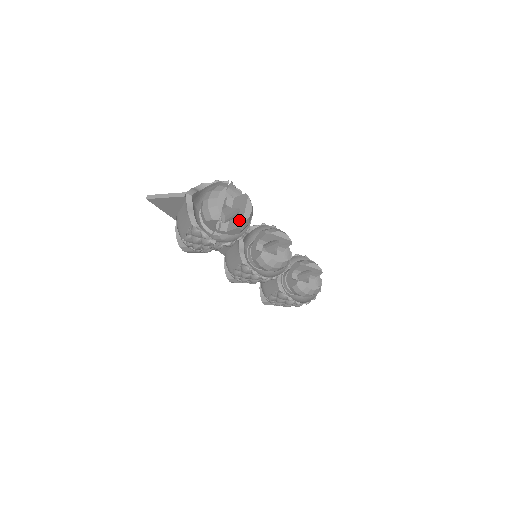
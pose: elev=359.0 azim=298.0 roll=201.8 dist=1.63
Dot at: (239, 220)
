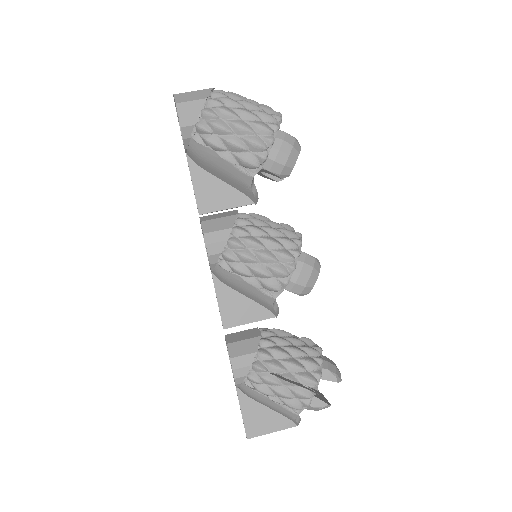
Dot at: occluded
